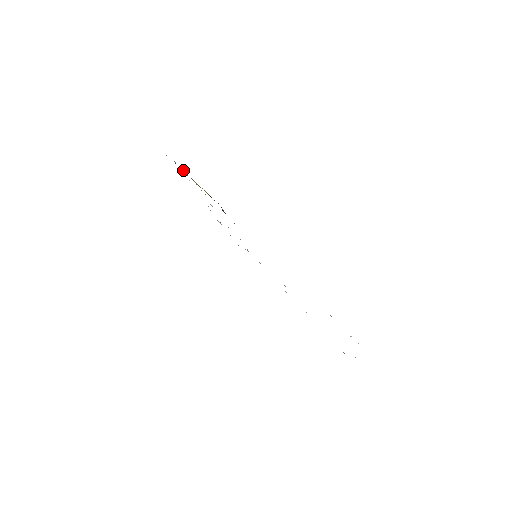
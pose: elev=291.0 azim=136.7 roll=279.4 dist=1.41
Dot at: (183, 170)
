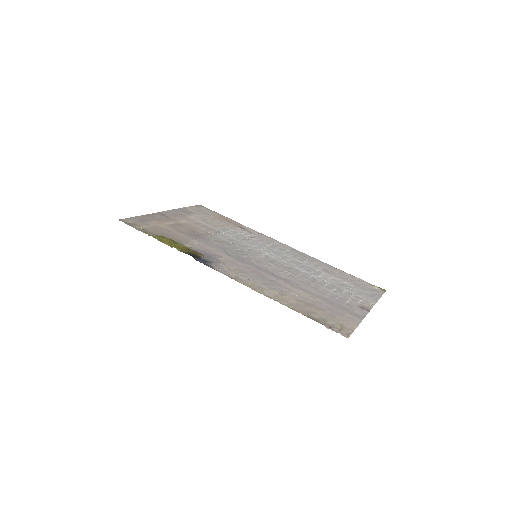
Dot at: occluded
